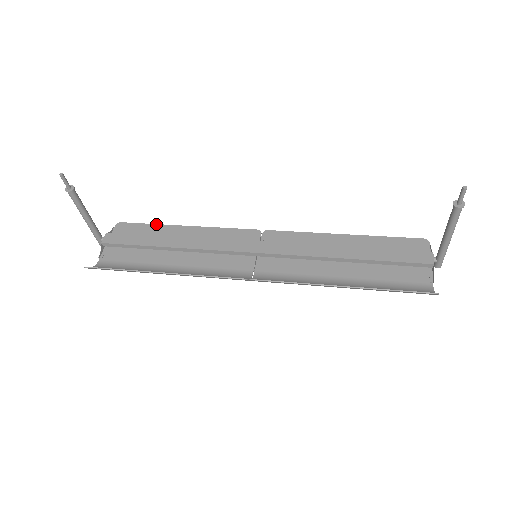
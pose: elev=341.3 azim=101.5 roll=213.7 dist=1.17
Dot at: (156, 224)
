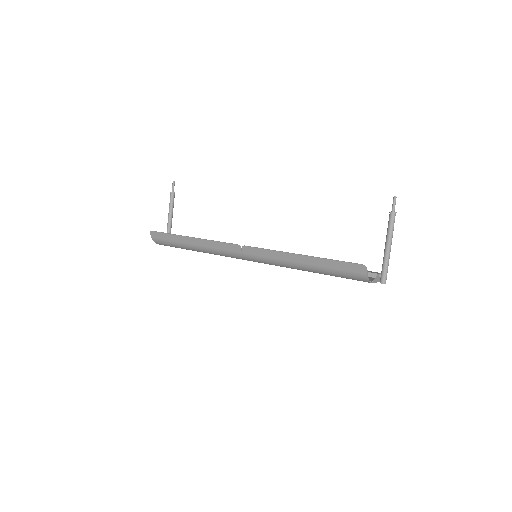
Dot at: occluded
